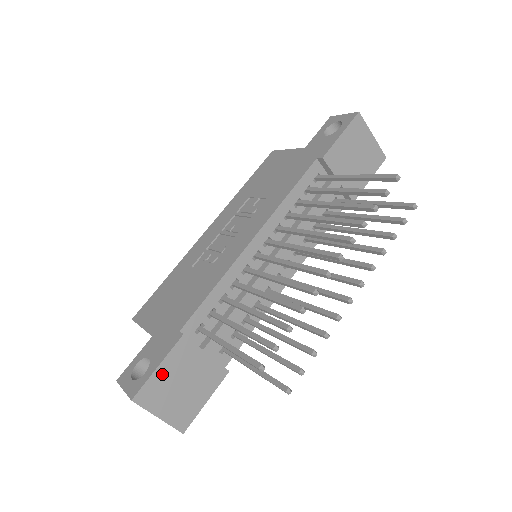
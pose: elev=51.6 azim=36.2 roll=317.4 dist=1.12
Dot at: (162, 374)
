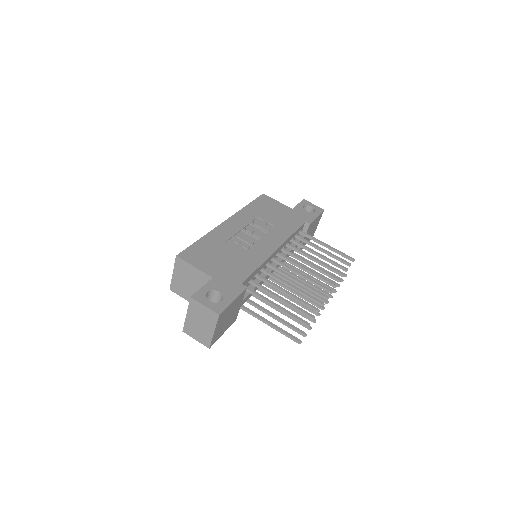
Dot at: (231, 306)
